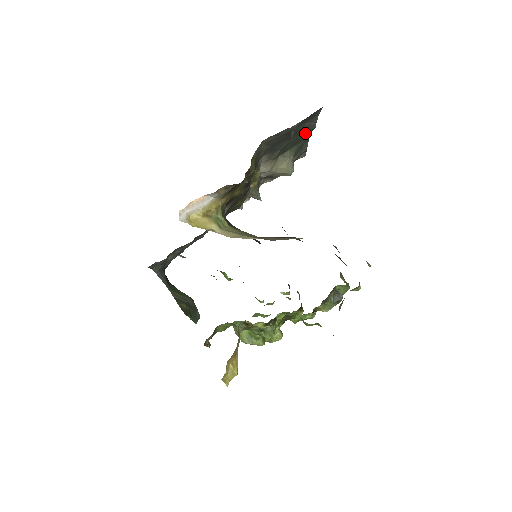
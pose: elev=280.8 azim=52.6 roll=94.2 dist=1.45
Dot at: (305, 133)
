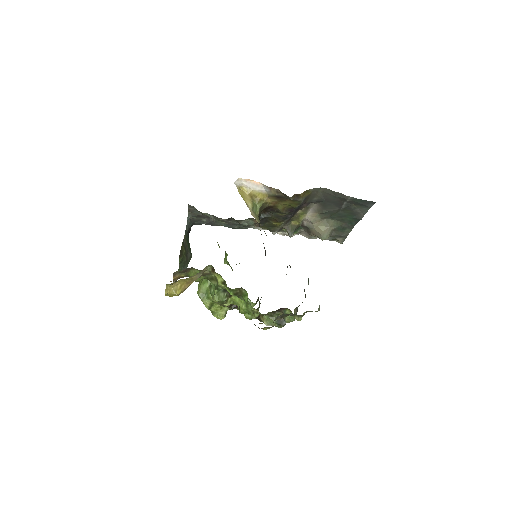
Dot at: (353, 218)
